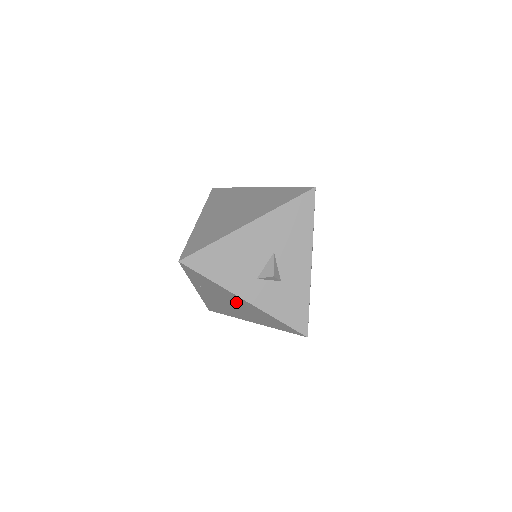
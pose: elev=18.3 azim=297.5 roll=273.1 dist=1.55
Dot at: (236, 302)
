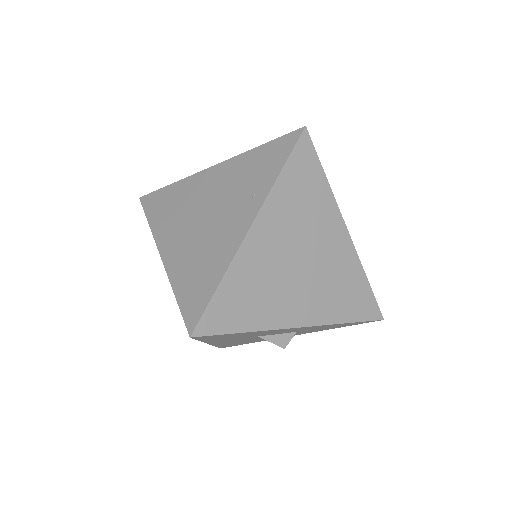
Dot at: occluded
